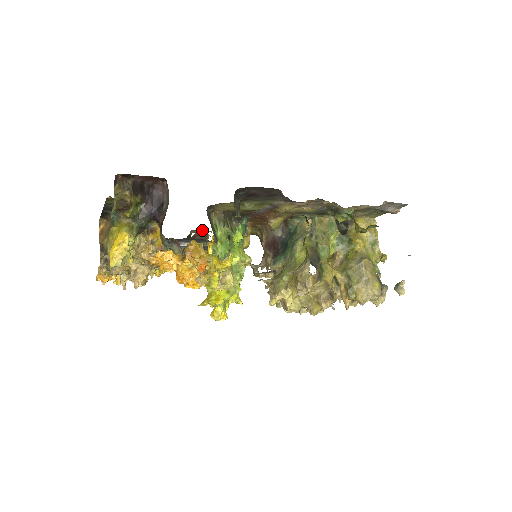
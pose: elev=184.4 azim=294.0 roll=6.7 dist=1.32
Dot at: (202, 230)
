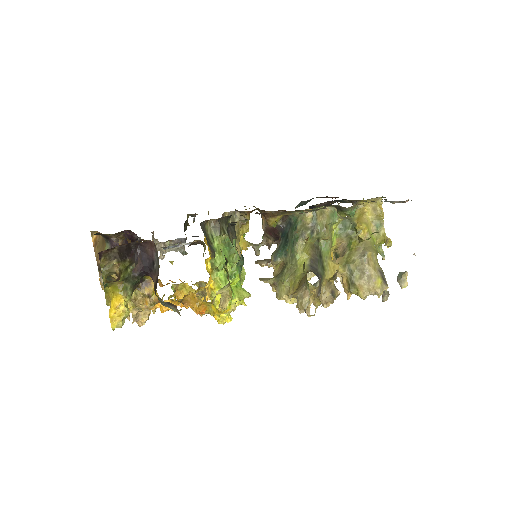
Dot at: (198, 240)
